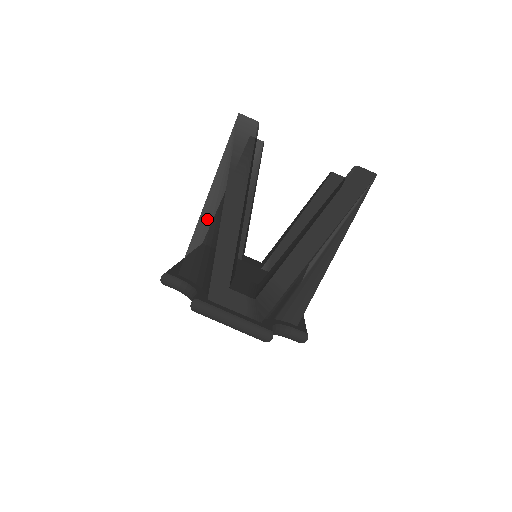
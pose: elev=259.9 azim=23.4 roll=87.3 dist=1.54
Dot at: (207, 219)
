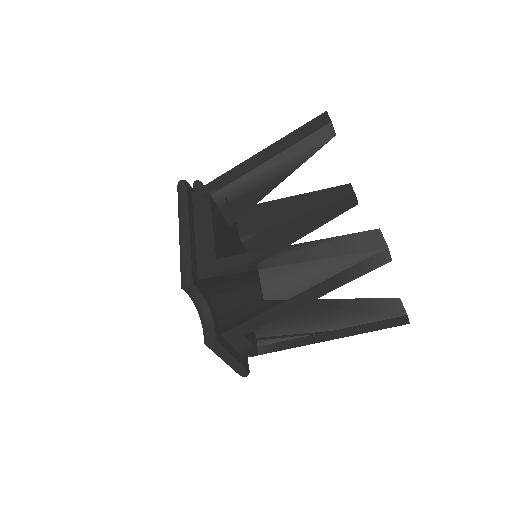
Dot at: (270, 274)
